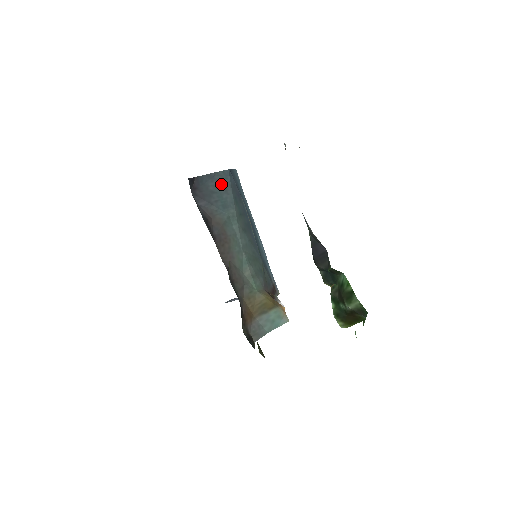
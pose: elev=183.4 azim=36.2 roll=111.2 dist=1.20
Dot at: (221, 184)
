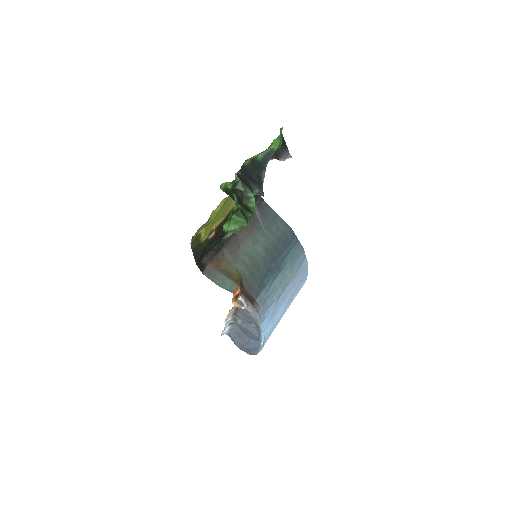
Dot at: (278, 224)
